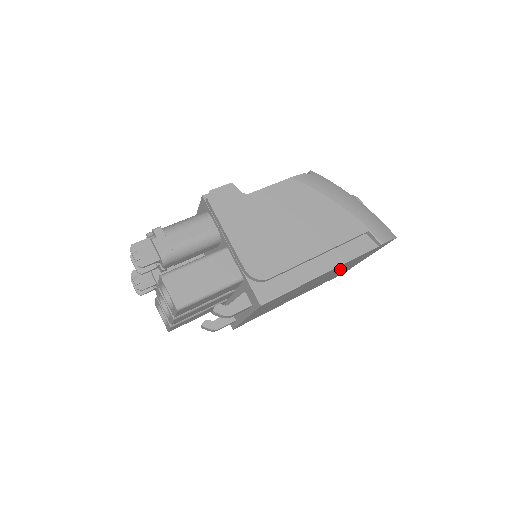
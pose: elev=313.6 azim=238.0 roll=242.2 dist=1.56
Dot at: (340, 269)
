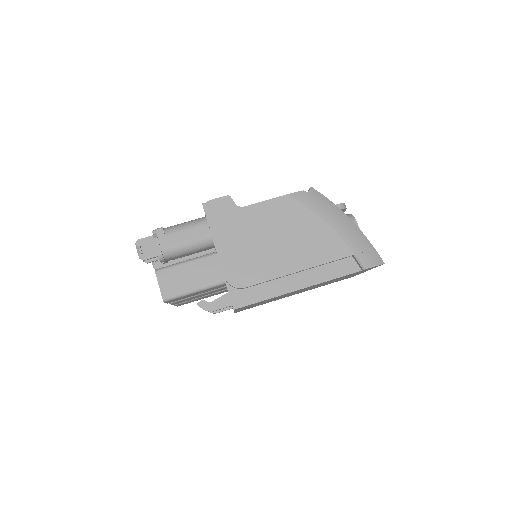
Dot at: (330, 281)
